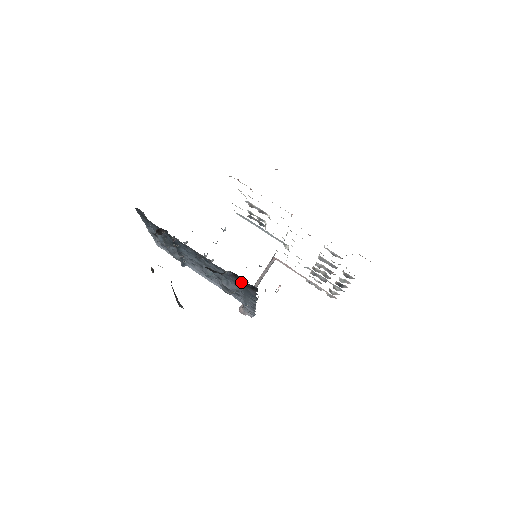
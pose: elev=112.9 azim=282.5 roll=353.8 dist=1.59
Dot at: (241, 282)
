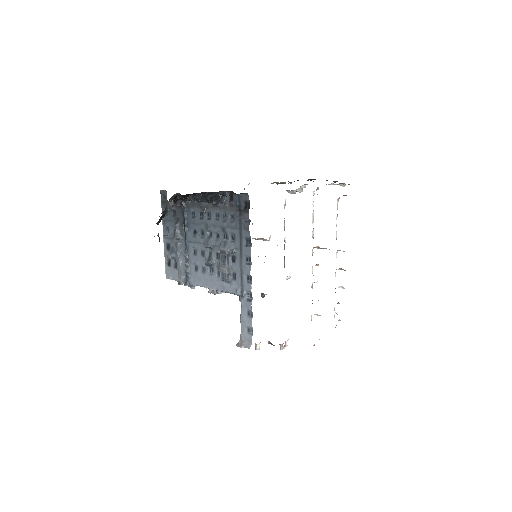
Dot at: (236, 209)
